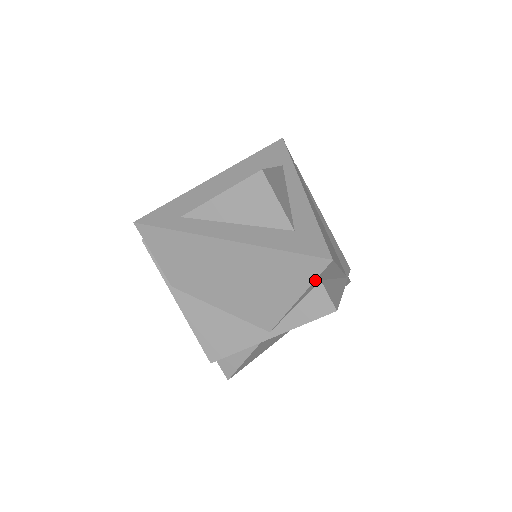
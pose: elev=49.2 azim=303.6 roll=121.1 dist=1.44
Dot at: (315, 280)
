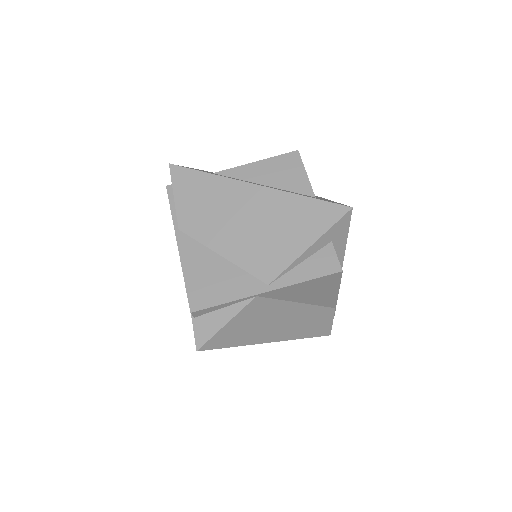
Dot at: (331, 228)
